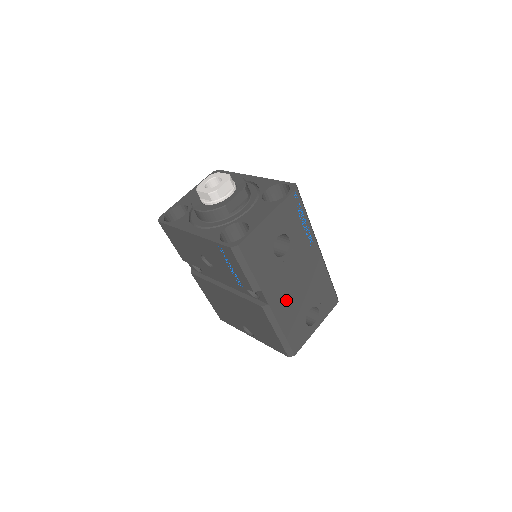
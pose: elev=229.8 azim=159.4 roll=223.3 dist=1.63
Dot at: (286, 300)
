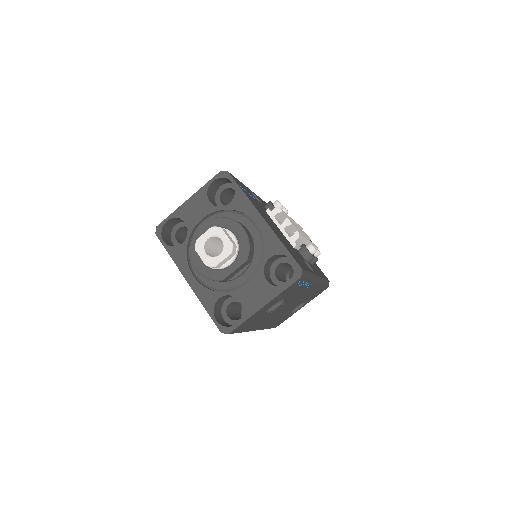
Dot at: (273, 319)
